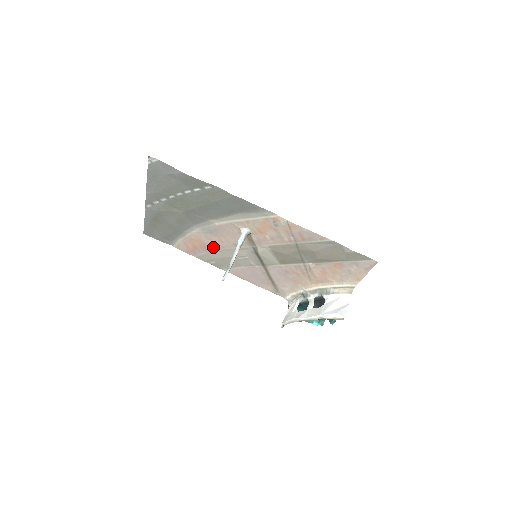
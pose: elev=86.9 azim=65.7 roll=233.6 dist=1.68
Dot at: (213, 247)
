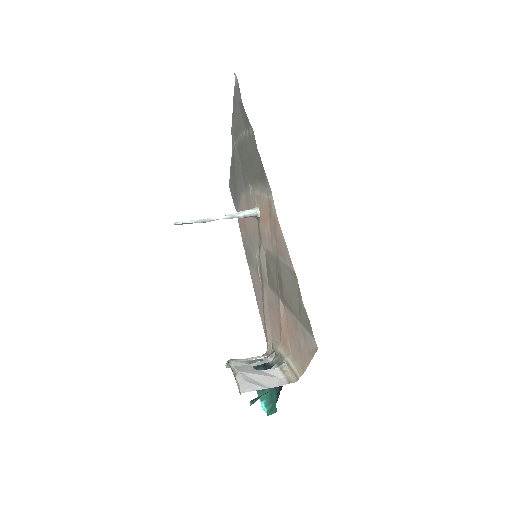
Dot at: (247, 227)
